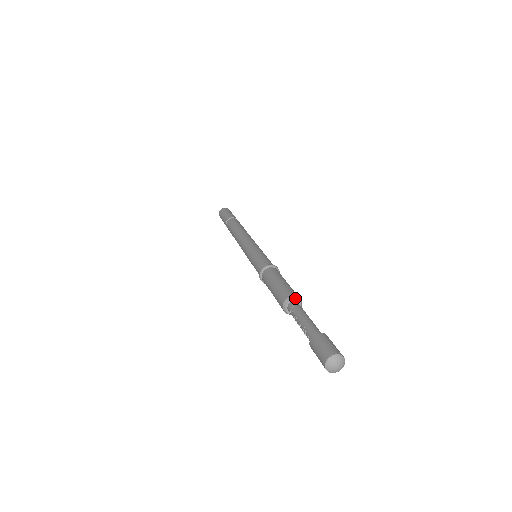
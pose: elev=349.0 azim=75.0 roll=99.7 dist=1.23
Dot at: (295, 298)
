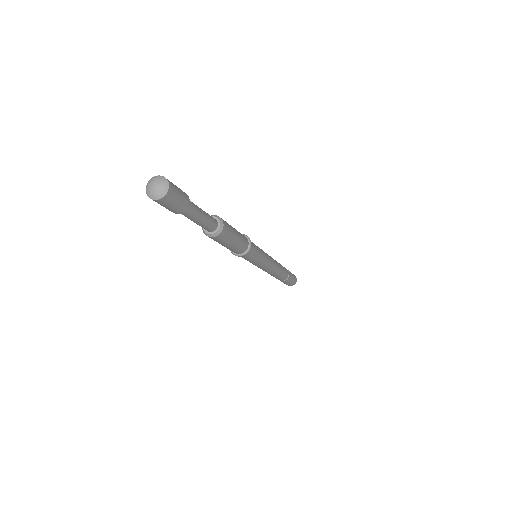
Dot at: (215, 216)
